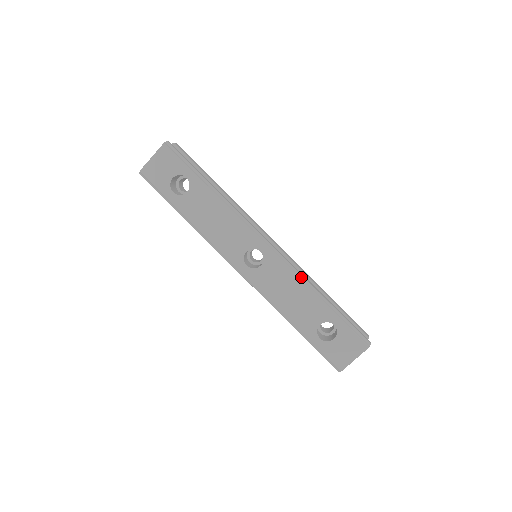
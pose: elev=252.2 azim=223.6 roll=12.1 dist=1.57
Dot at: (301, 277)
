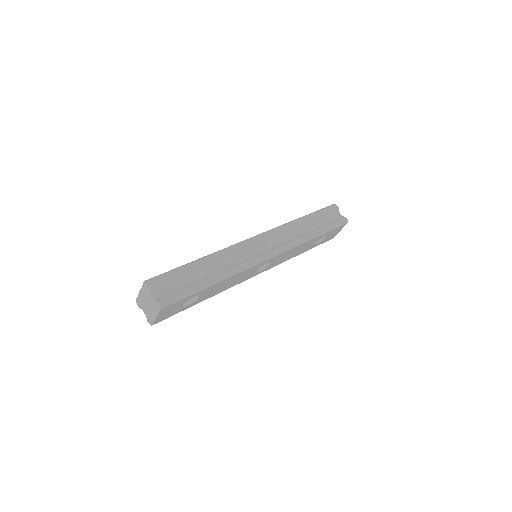
Dot at: (298, 244)
